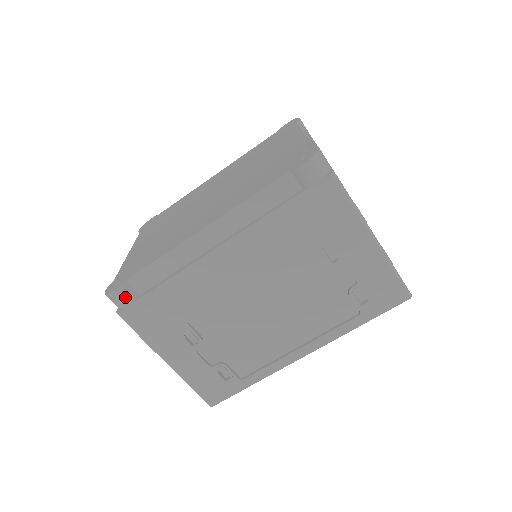
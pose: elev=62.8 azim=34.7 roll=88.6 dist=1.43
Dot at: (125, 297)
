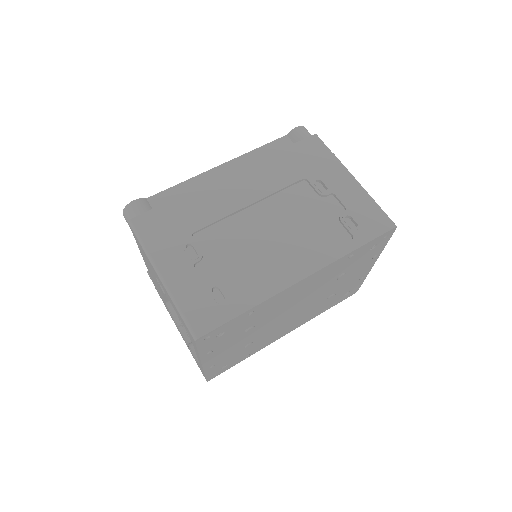
Dot at: (142, 207)
